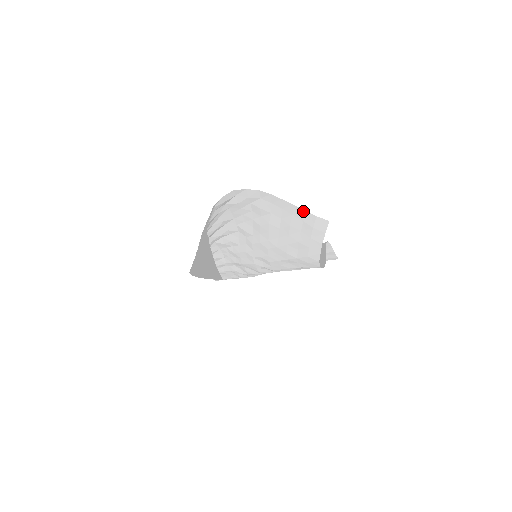
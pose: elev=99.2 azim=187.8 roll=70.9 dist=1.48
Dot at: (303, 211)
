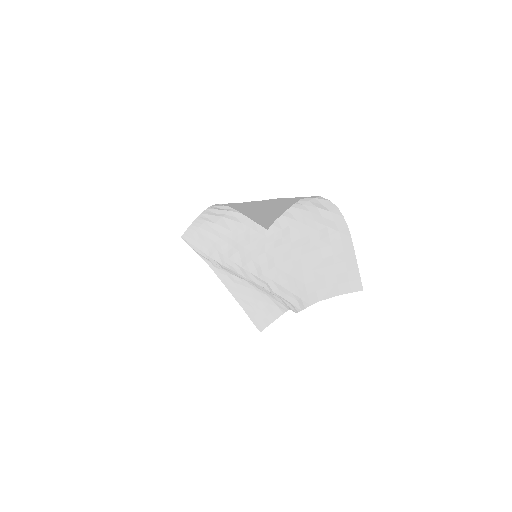
Dot at: (357, 267)
